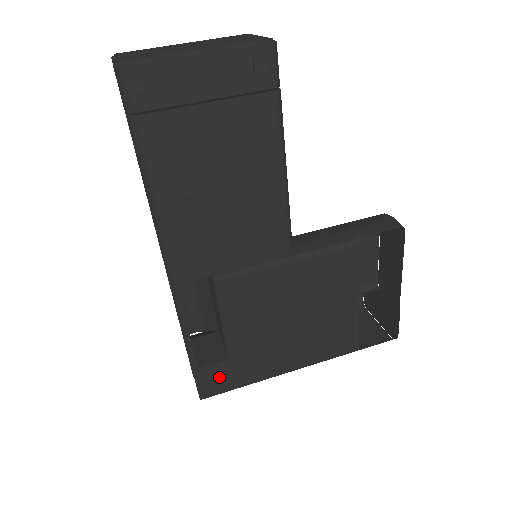
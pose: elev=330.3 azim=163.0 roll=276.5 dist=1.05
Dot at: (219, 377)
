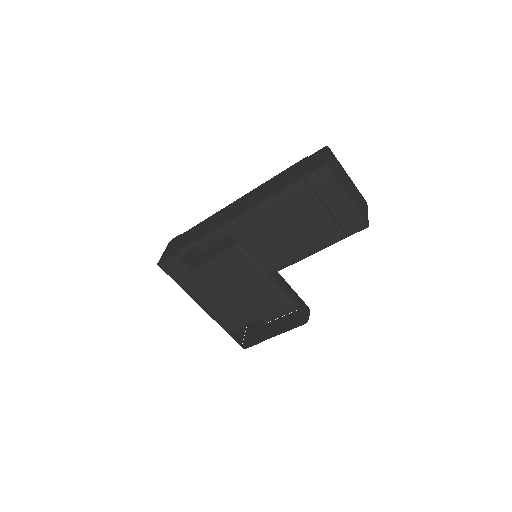
Dot at: (178, 269)
